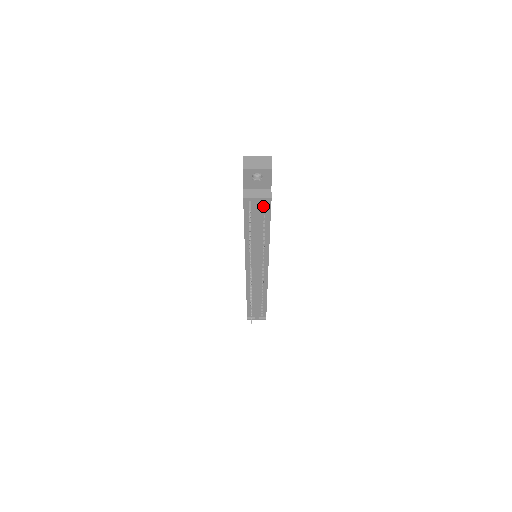
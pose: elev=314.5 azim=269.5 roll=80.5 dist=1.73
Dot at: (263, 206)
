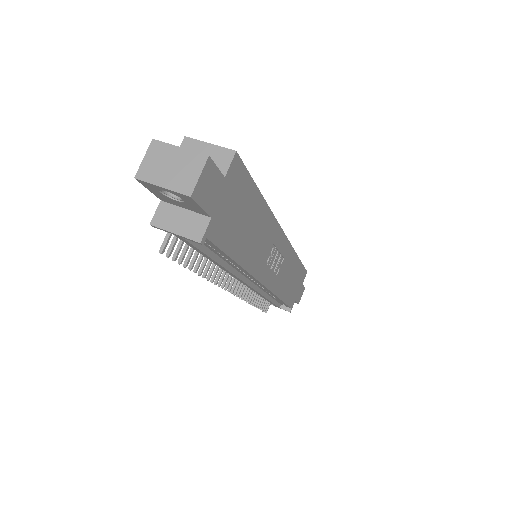
Dot at: occluded
